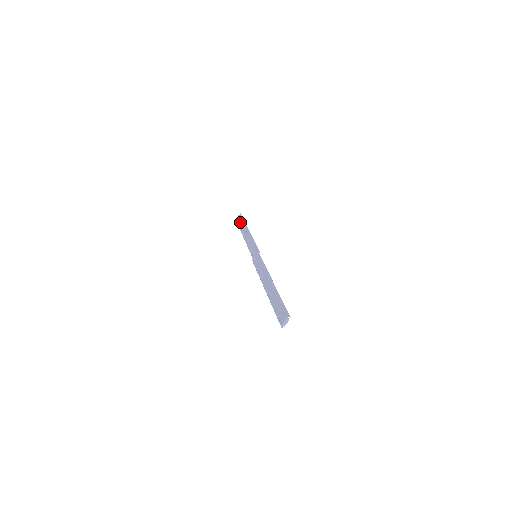
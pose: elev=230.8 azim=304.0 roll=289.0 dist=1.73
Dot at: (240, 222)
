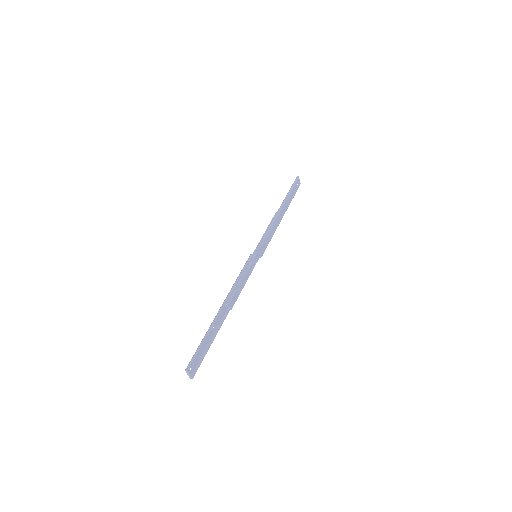
Dot at: (295, 189)
